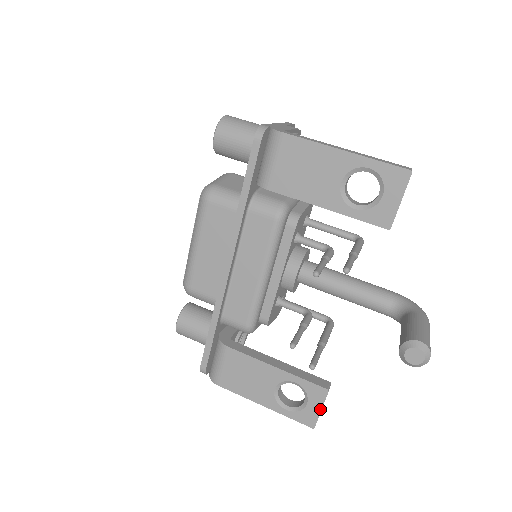
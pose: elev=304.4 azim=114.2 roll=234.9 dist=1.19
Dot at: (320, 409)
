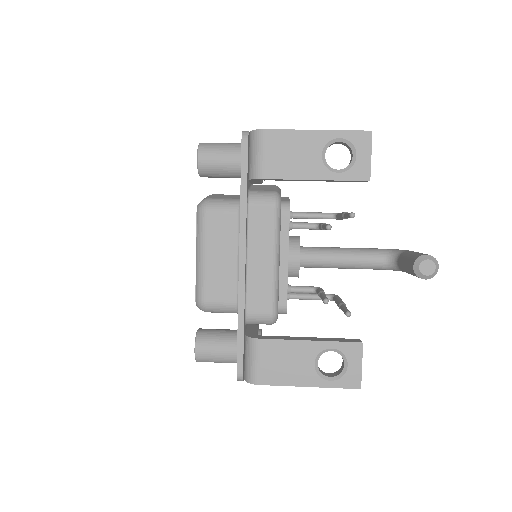
Dot at: (360, 365)
